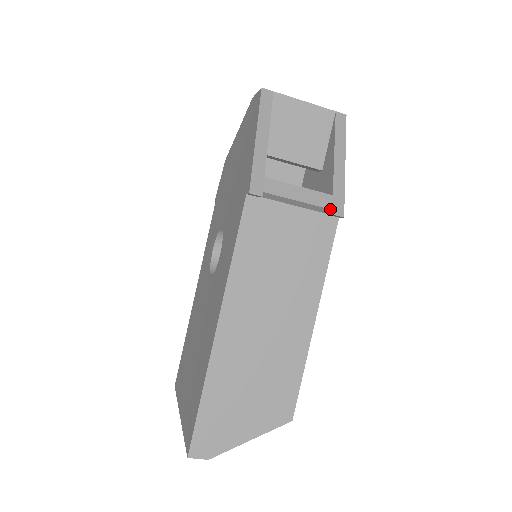
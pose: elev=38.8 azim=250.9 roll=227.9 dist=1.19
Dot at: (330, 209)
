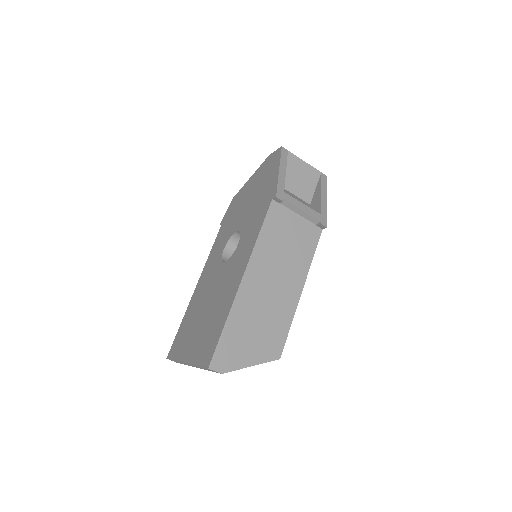
Dot at: (319, 221)
